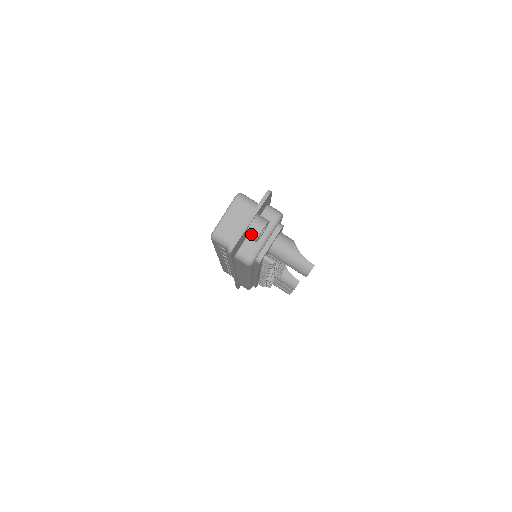
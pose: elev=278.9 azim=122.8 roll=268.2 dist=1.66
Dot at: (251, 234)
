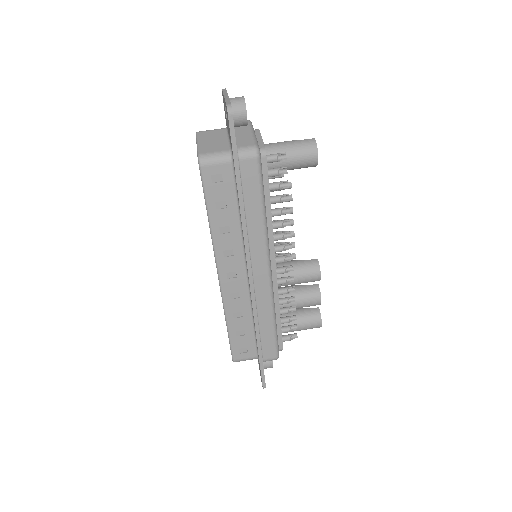
Dot at: (237, 107)
